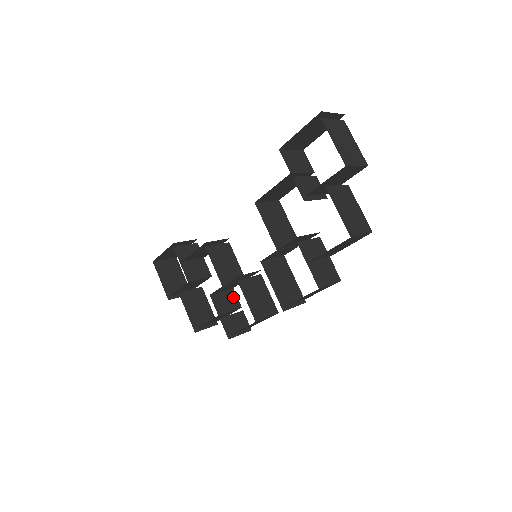
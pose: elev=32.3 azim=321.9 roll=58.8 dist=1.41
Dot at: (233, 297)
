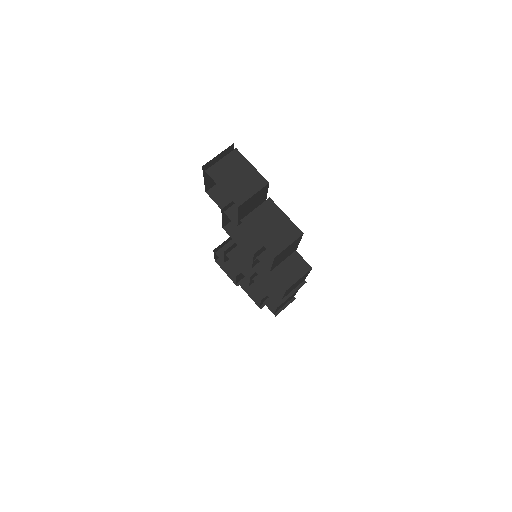
Dot at: occluded
